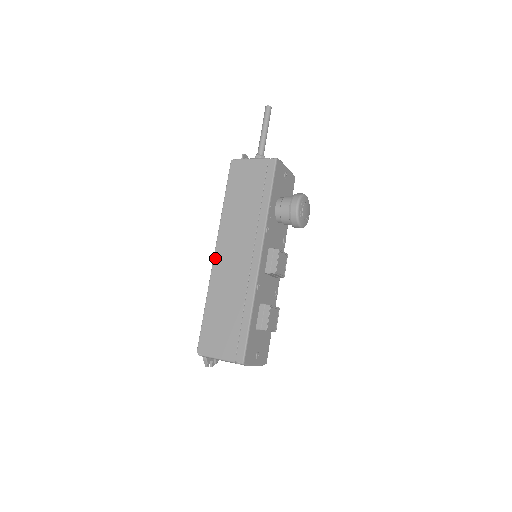
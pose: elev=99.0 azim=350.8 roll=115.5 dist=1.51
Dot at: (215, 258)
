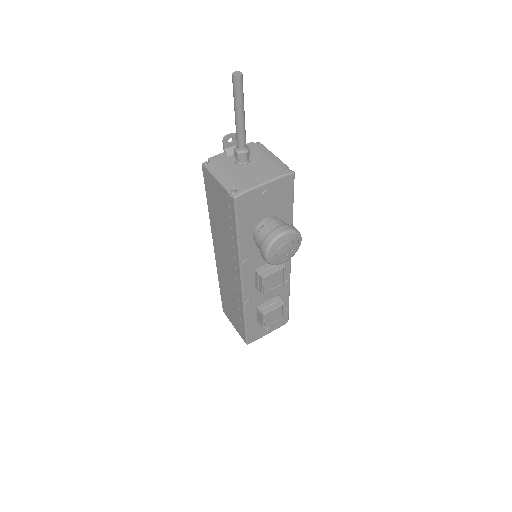
Dot at: (215, 255)
